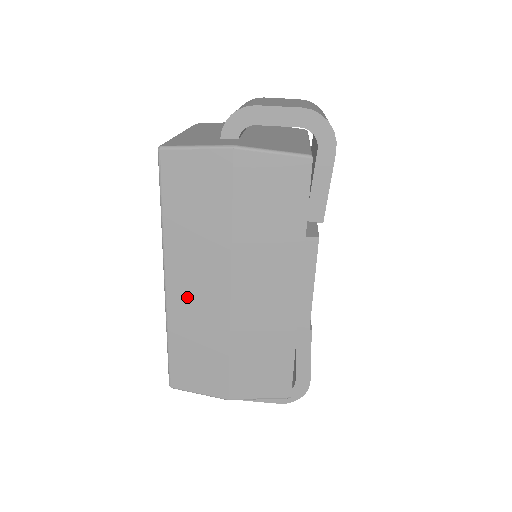
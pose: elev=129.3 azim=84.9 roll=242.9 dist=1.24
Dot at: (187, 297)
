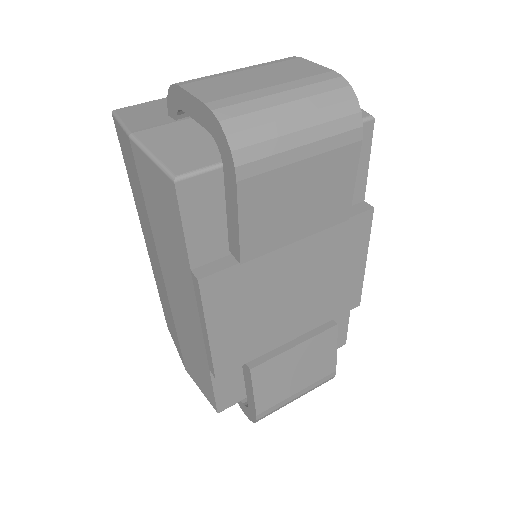
Dot at: (153, 263)
